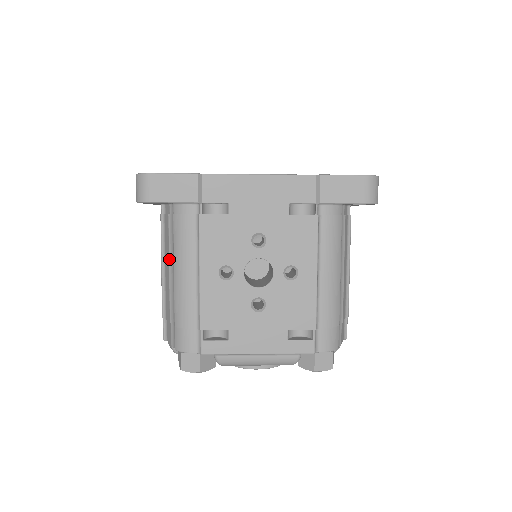
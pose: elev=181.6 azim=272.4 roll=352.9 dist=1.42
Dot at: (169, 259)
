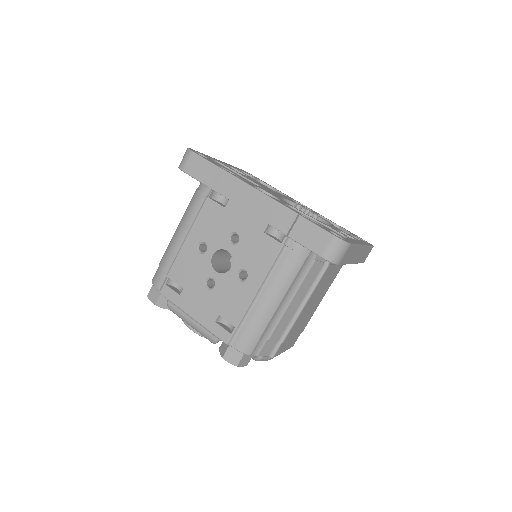
Dot at: occluded
